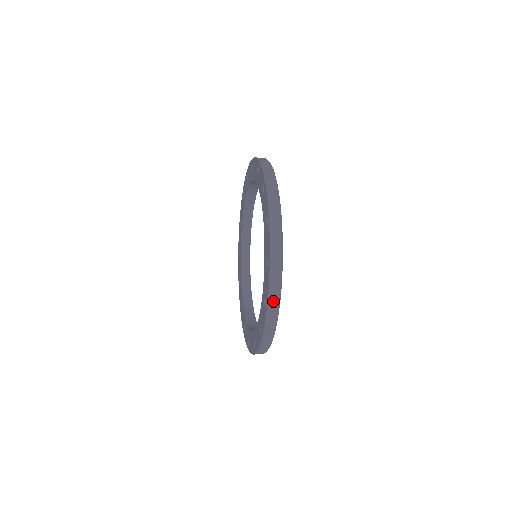
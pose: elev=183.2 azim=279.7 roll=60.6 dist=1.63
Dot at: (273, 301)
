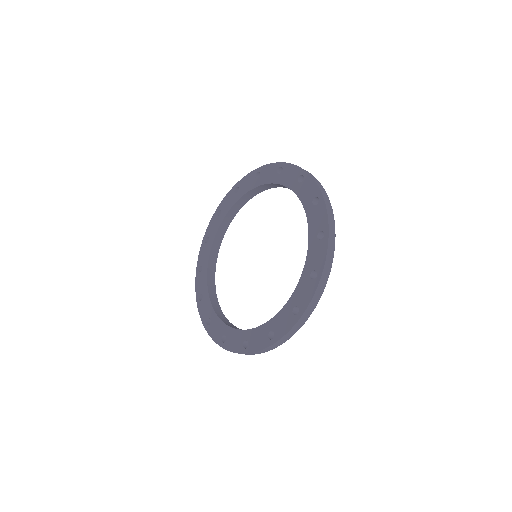
Dot at: (309, 311)
